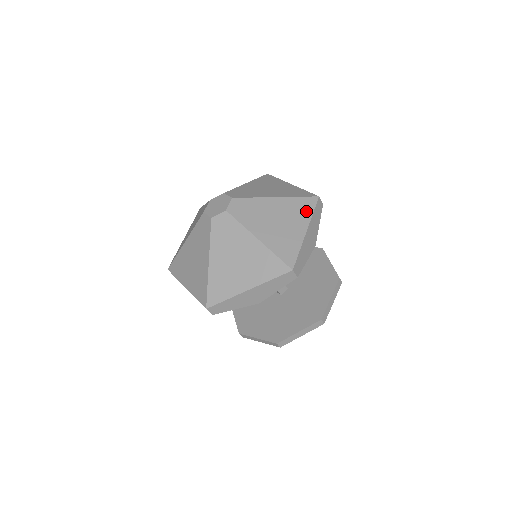
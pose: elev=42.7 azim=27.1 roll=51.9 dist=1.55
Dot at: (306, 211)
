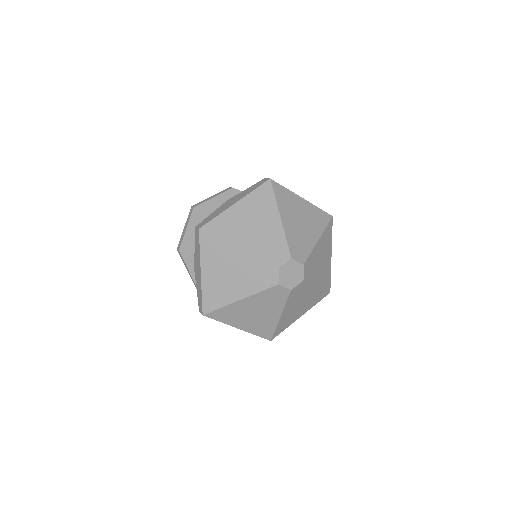
Dot at: (316, 302)
